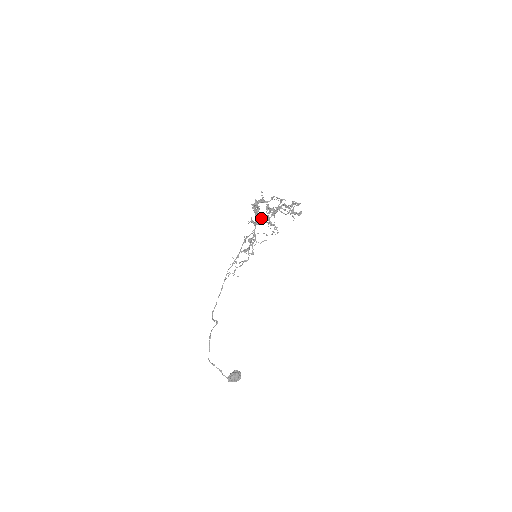
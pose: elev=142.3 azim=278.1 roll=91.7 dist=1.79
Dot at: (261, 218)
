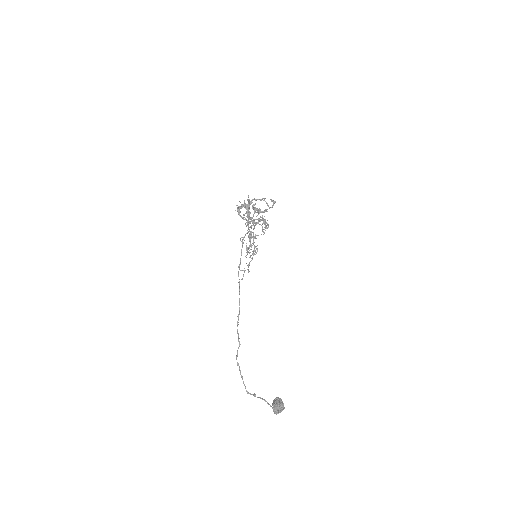
Dot at: (249, 219)
